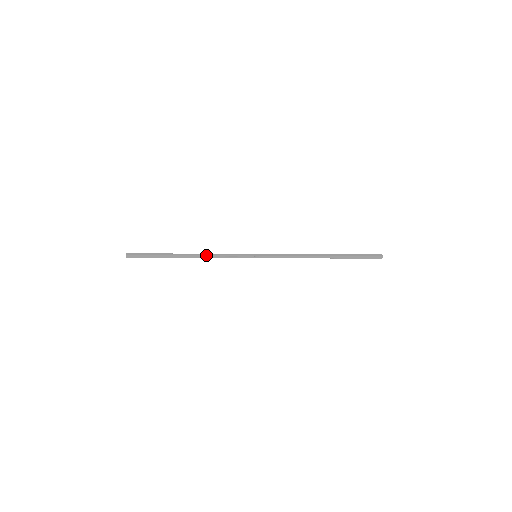
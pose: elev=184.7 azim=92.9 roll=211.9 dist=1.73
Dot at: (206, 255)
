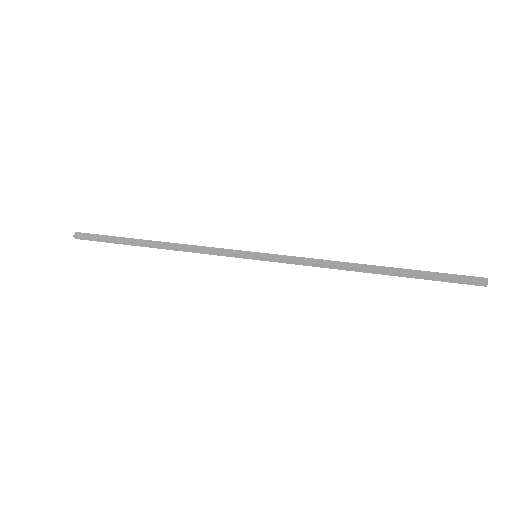
Dot at: (179, 248)
